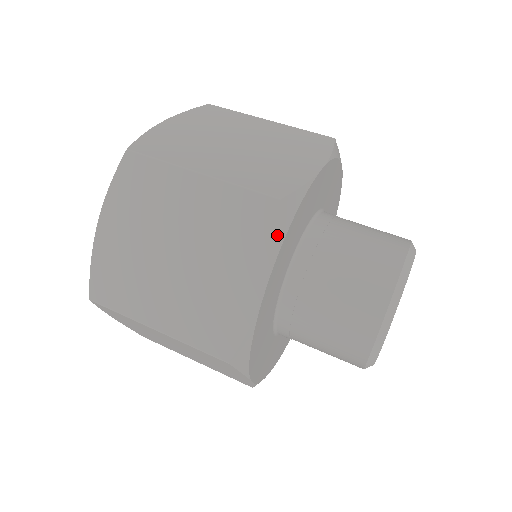
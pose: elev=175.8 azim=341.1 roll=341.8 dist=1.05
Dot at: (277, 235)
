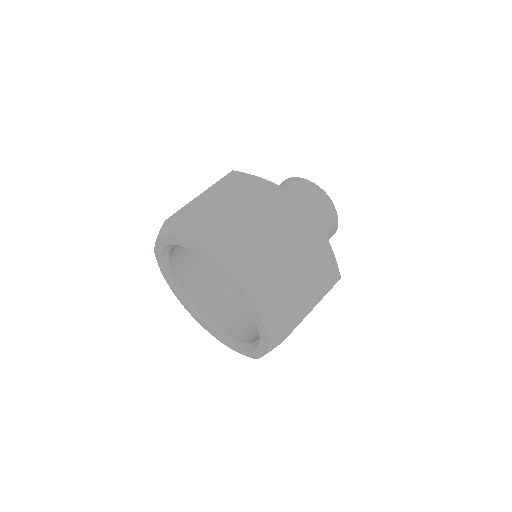
Dot at: (313, 215)
